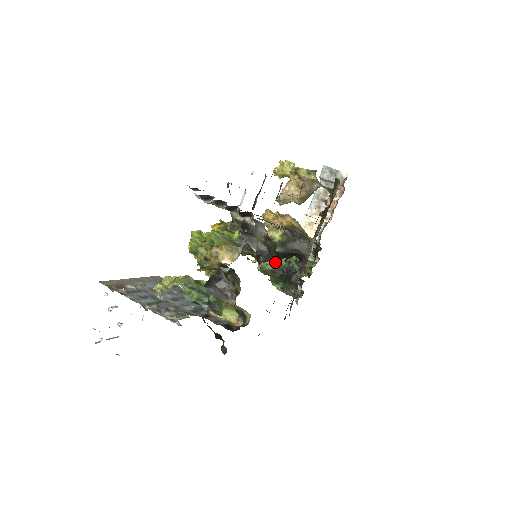
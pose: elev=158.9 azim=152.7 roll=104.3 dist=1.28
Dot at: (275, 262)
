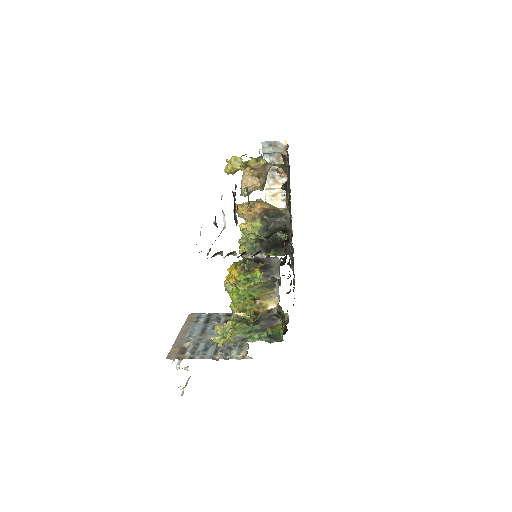
Dot at: (283, 263)
